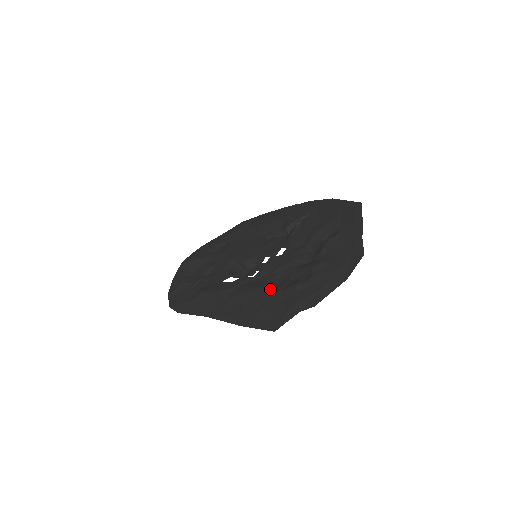
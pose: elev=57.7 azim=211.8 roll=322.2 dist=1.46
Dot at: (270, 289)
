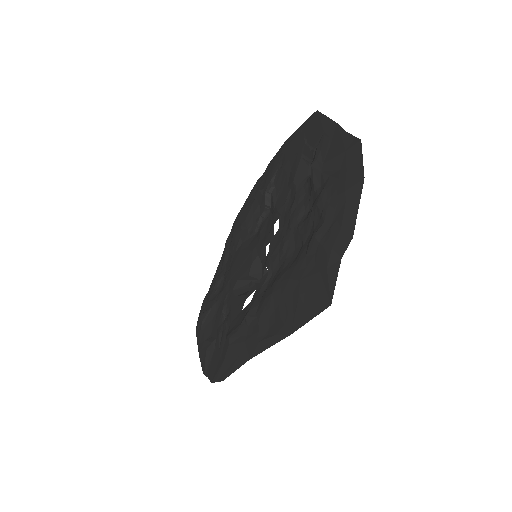
Dot at: (291, 269)
